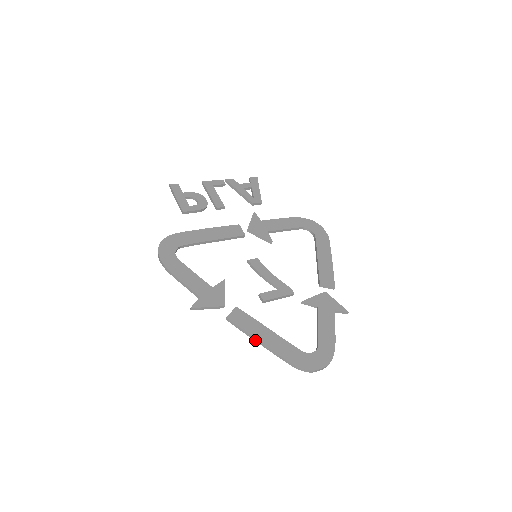
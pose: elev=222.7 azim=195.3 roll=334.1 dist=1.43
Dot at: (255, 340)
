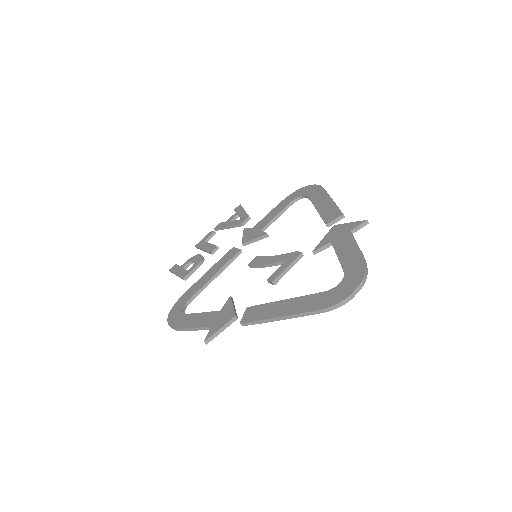
Dot at: (275, 320)
